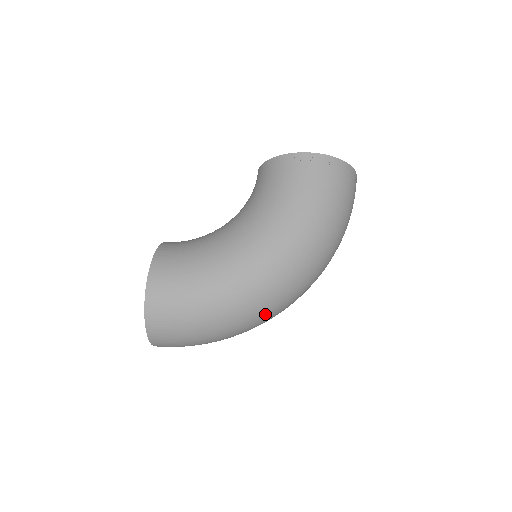
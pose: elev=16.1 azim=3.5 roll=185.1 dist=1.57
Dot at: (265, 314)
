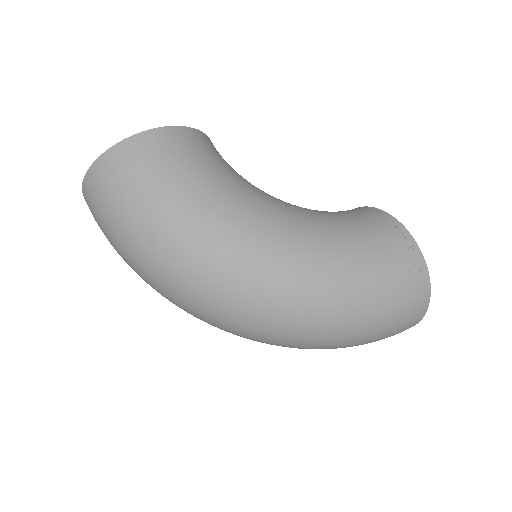
Dot at: (194, 293)
